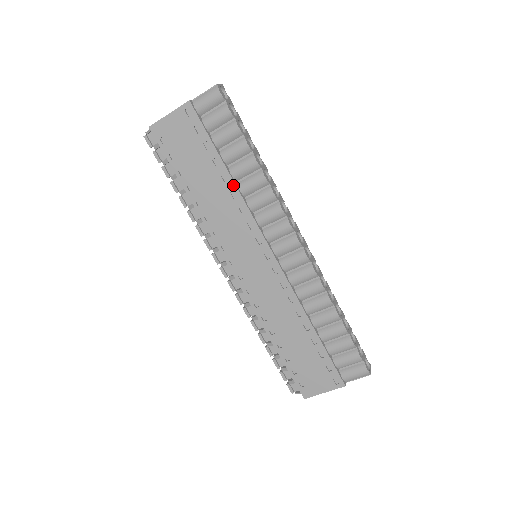
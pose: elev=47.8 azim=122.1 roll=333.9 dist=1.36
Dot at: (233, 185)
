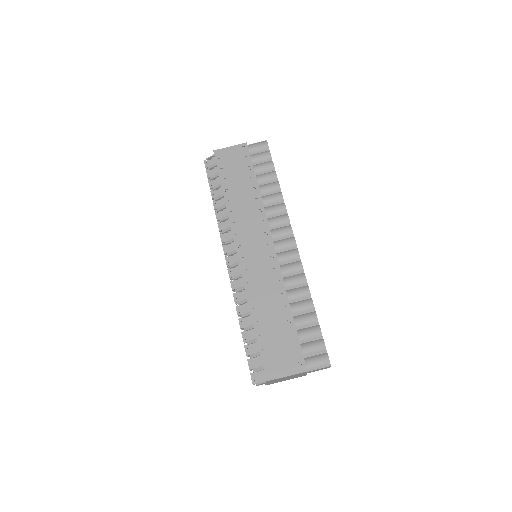
Dot at: (259, 195)
